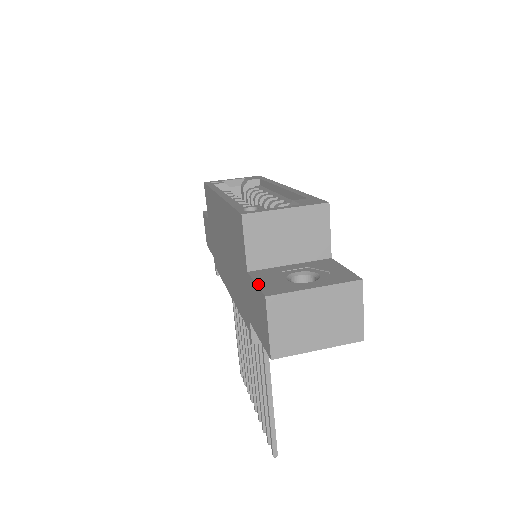
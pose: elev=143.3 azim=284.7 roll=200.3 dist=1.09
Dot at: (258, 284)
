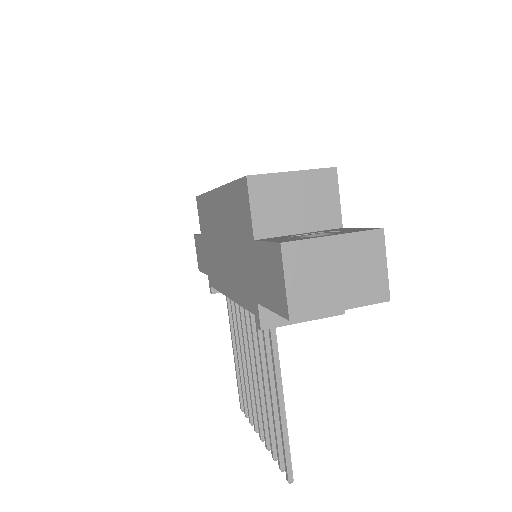
Dot at: (269, 241)
